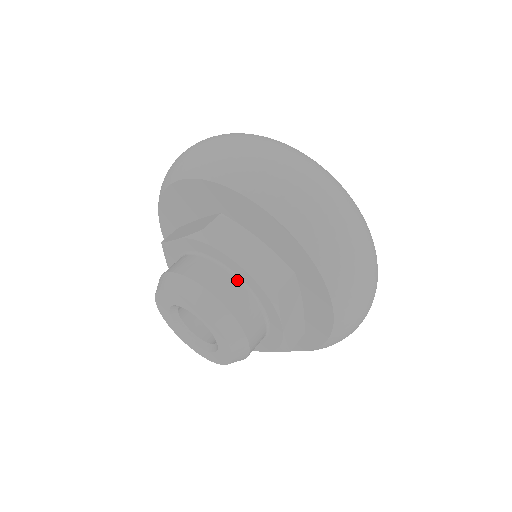
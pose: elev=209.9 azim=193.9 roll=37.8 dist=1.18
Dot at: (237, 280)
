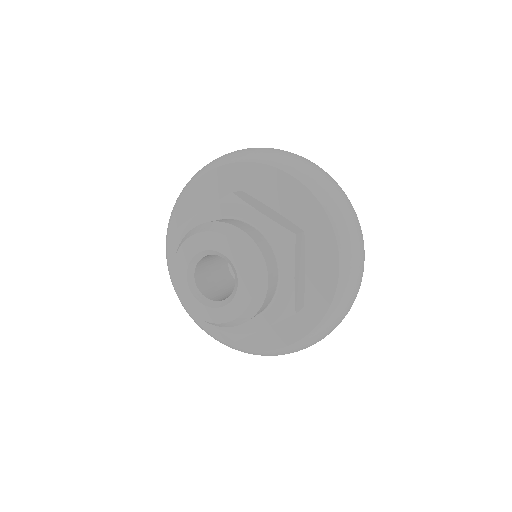
Dot at: (278, 282)
